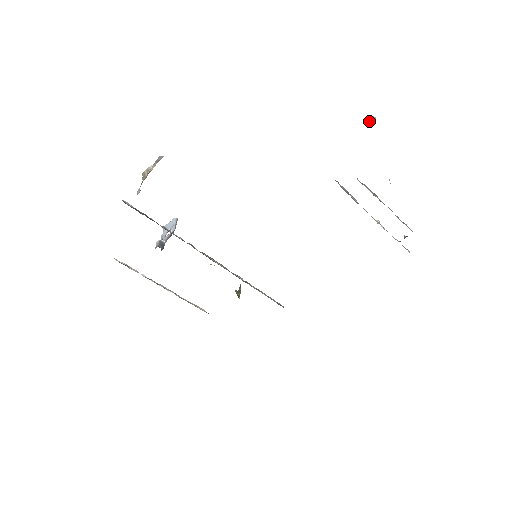
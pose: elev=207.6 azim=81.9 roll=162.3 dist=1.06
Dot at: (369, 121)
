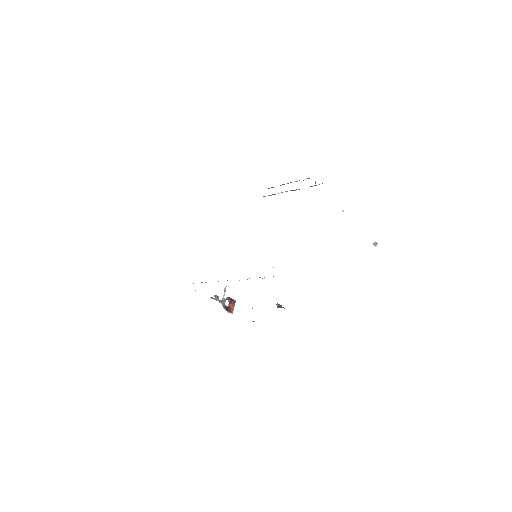
Dot at: occluded
